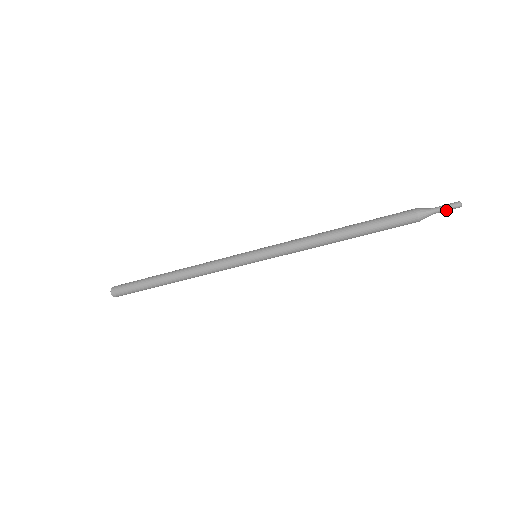
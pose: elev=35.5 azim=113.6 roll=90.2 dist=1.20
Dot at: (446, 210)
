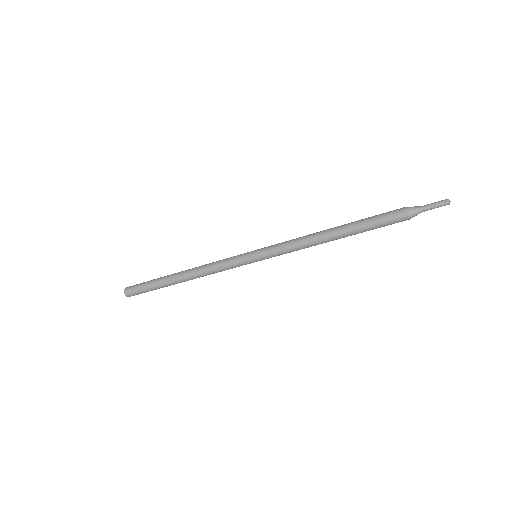
Dot at: occluded
